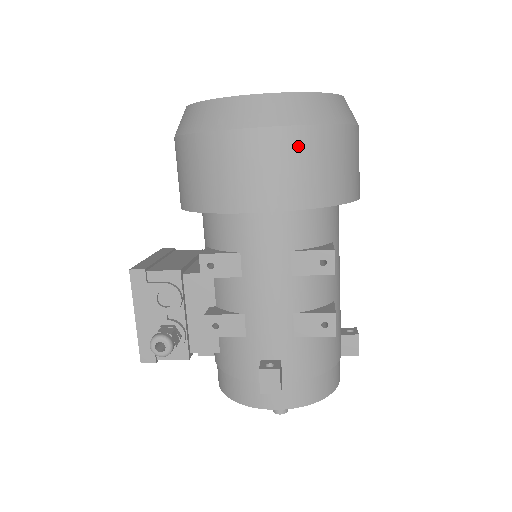
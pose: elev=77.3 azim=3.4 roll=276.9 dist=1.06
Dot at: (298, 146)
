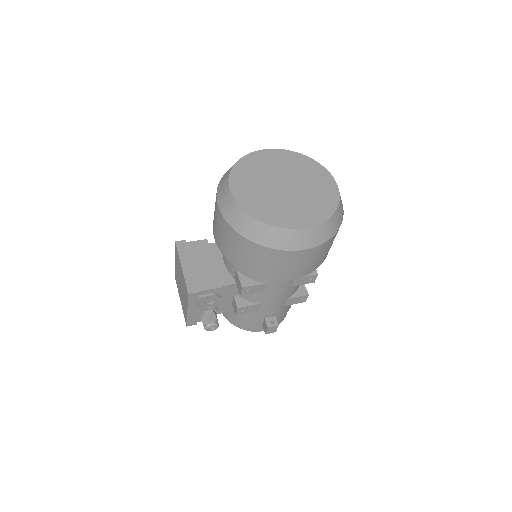
Dot at: (322, 250)
